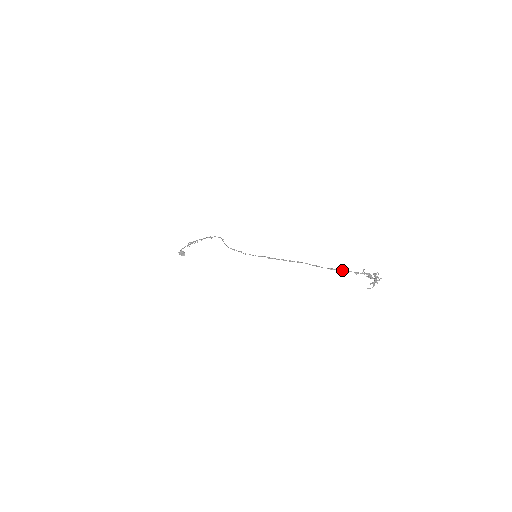
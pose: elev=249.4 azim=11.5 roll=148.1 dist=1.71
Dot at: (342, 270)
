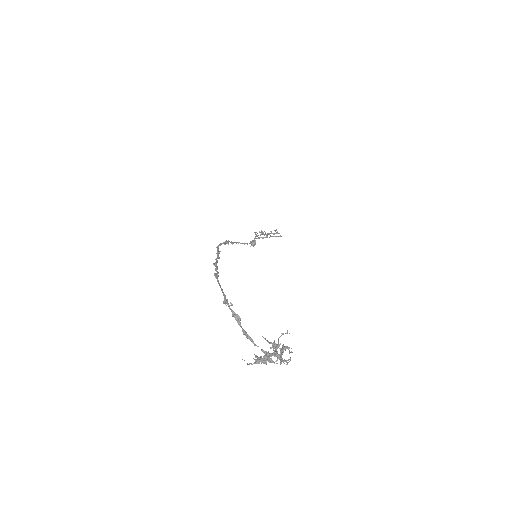
Dot at: (219, 283)
